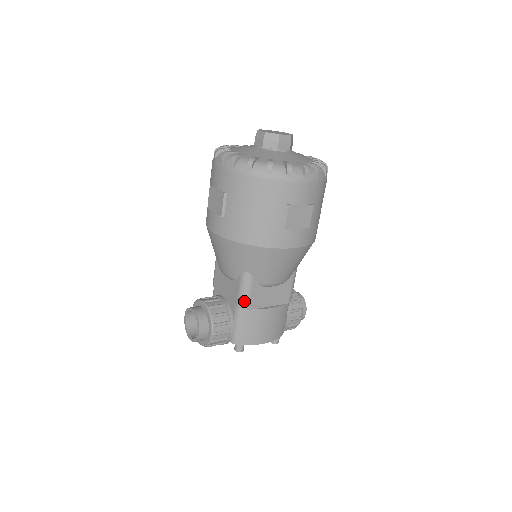
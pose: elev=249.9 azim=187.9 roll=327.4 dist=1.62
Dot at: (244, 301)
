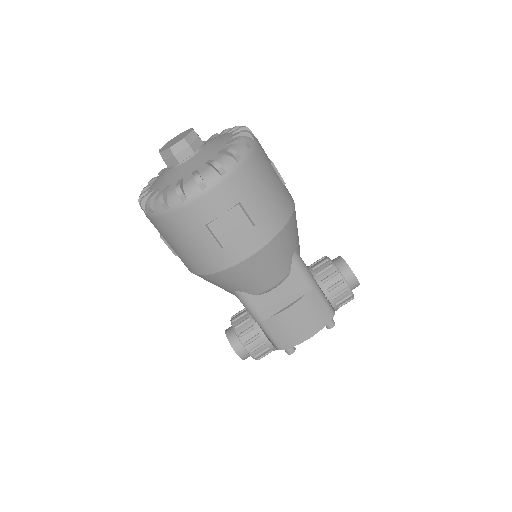
Dot at: (254, 315)
